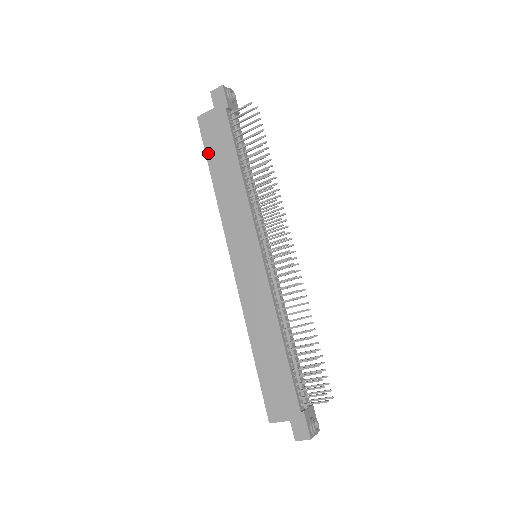
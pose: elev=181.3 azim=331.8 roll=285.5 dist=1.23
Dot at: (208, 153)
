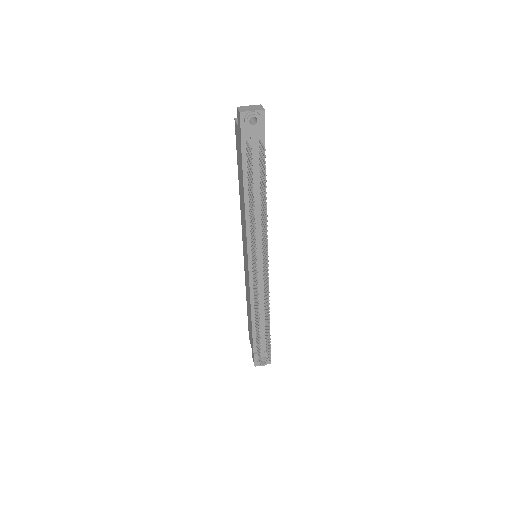
Dot at: (237, 159)
